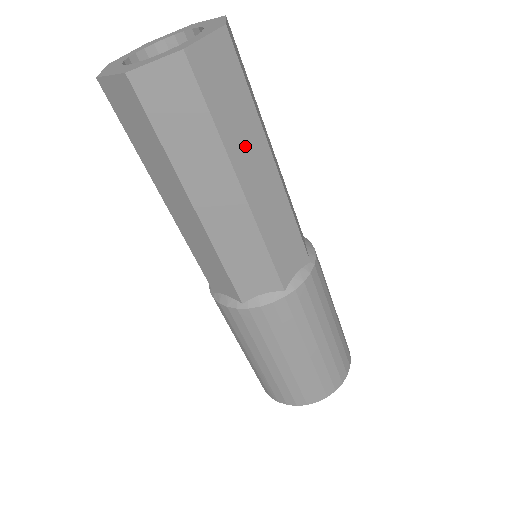
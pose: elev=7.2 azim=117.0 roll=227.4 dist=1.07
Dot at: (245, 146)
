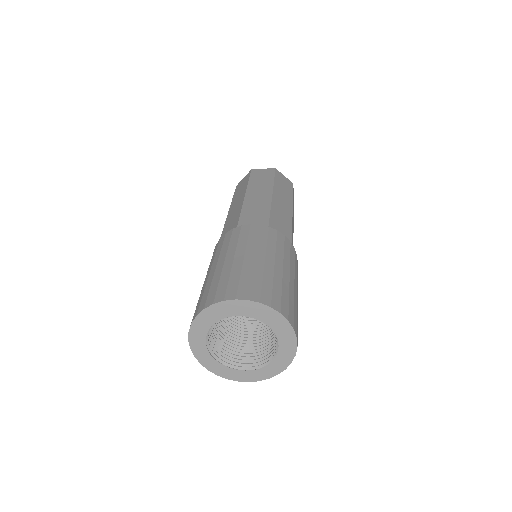
Dot at: (259, 187)
